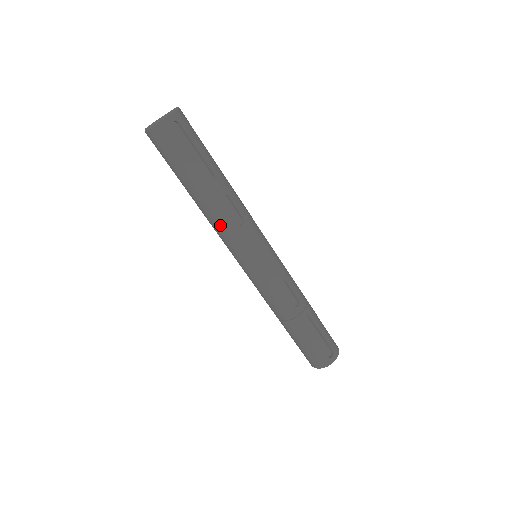
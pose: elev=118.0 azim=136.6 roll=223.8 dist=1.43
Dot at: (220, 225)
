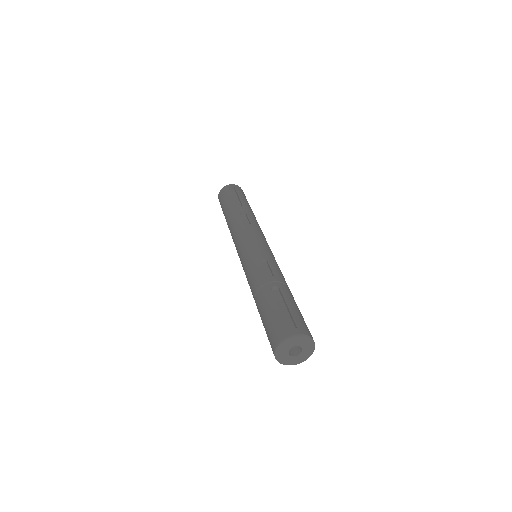
Dot at: (233, 229)
